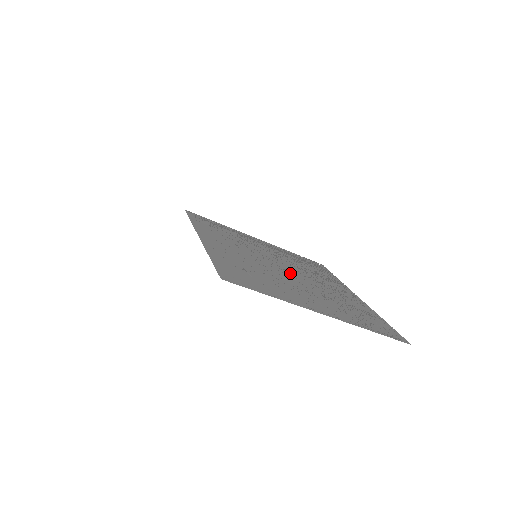
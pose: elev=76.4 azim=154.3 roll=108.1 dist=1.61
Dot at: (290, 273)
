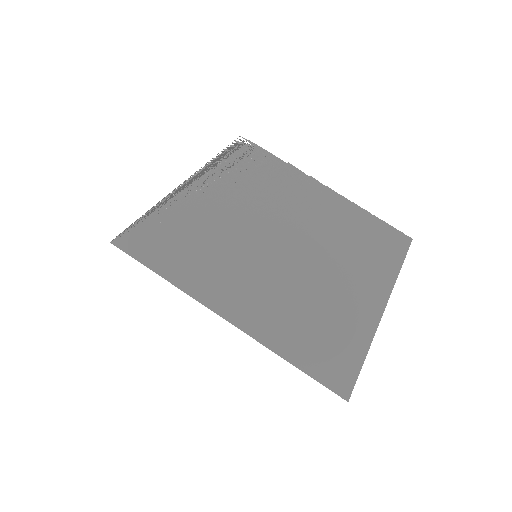
Dot at: (292, 244)
